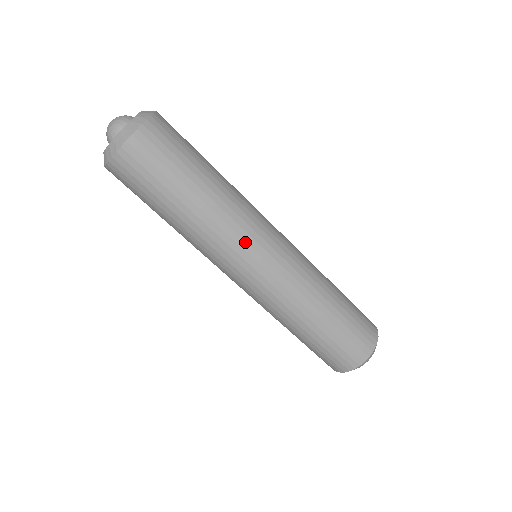
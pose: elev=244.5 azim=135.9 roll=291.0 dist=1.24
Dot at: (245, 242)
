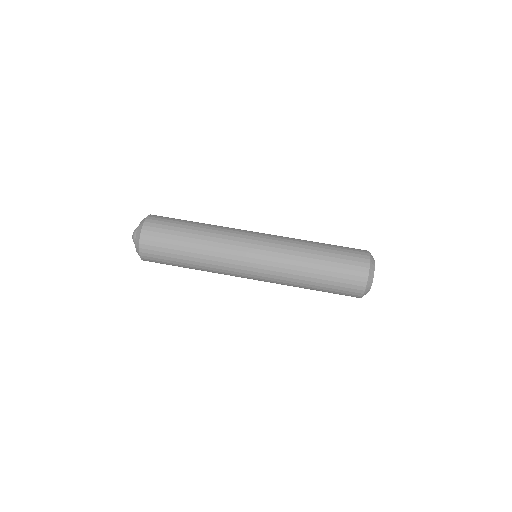
Dot at: (239, 232)
